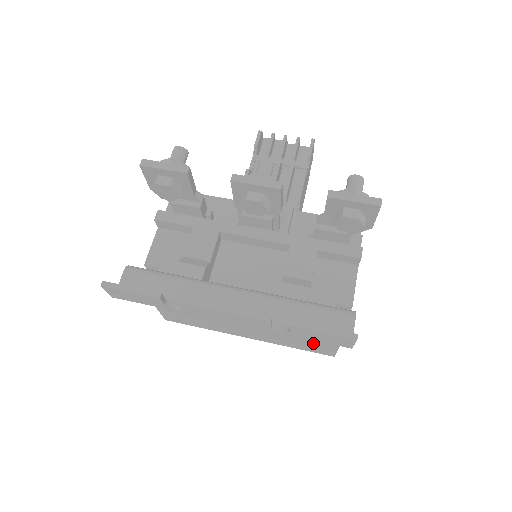
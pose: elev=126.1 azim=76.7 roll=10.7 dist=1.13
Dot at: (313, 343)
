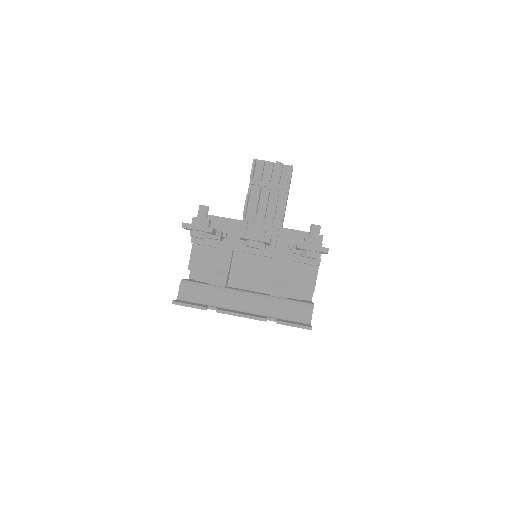
Dot at: occluded
